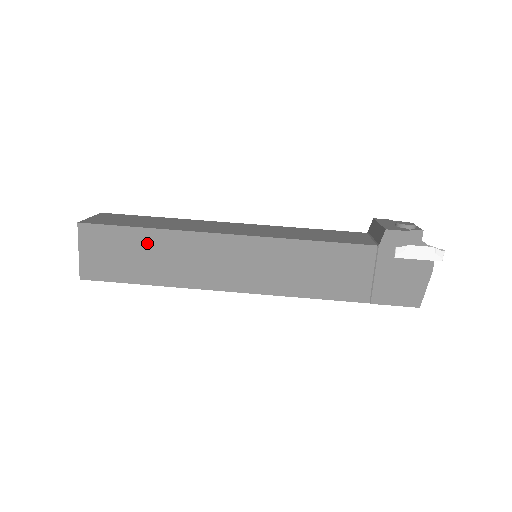
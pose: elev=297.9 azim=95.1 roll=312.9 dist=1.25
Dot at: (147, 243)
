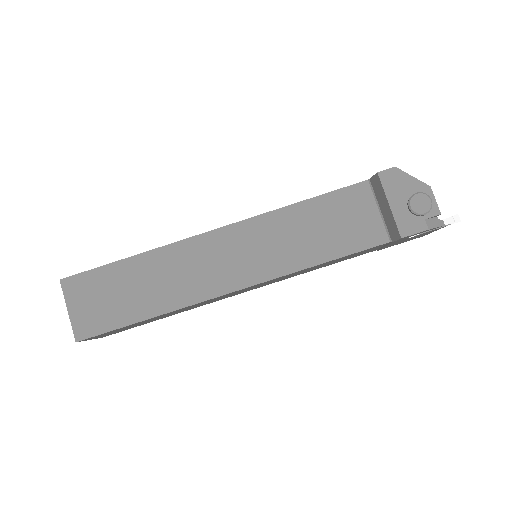
Dot at: (154, 318)
